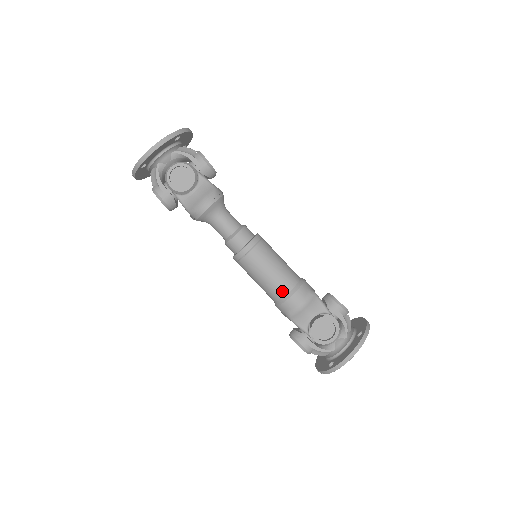
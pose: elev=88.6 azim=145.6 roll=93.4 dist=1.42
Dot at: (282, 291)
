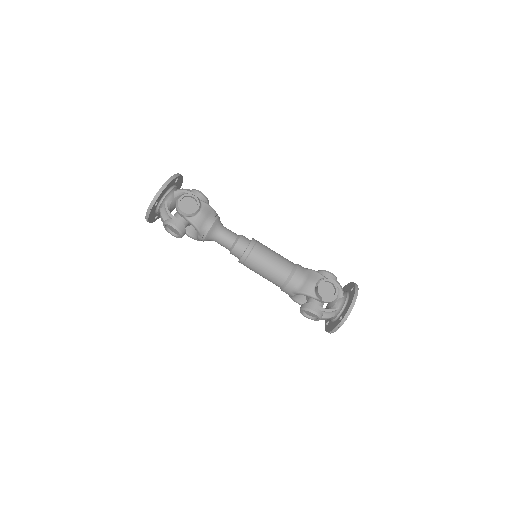
Dot at: (286, 272)
